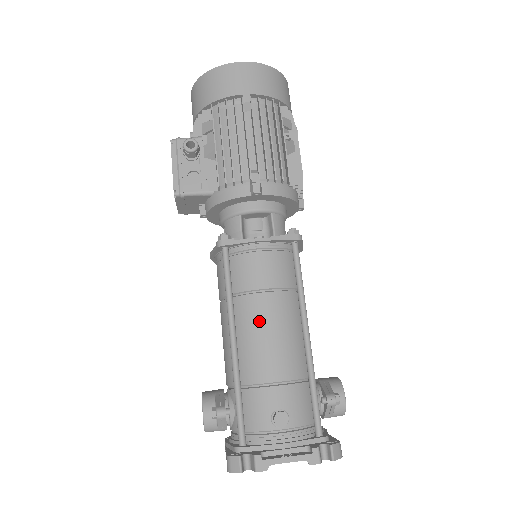
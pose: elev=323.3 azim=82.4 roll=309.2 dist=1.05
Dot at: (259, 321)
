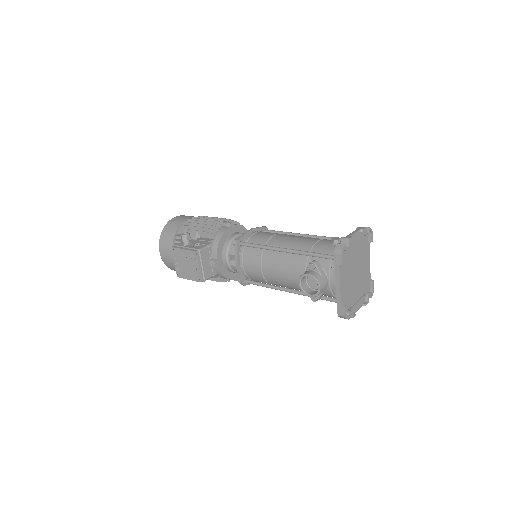
Dot at: (285, 239)
